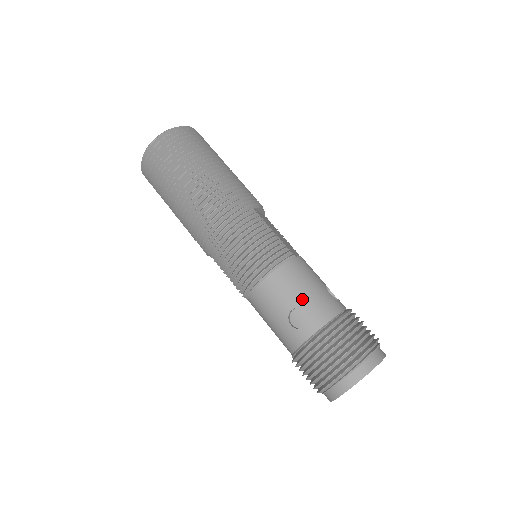
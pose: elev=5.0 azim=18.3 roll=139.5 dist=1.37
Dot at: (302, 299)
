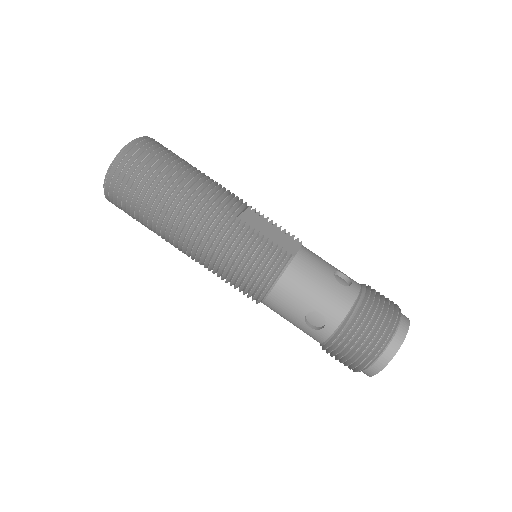
Dot at: (313, 303)
